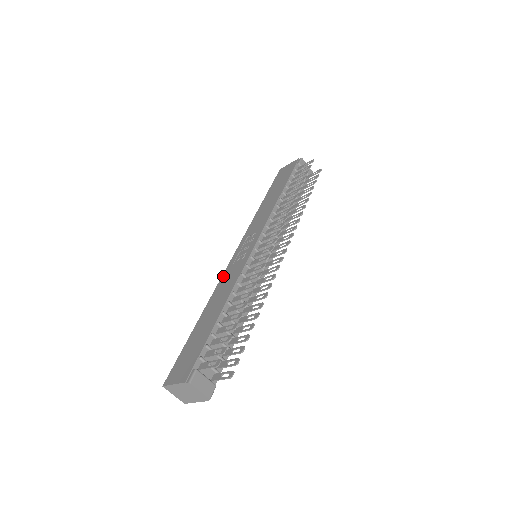
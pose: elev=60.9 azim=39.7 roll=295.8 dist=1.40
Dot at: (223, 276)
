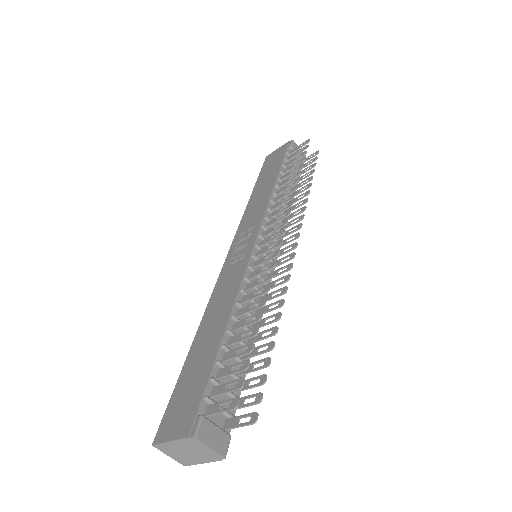
Dot at: (217, 284)
